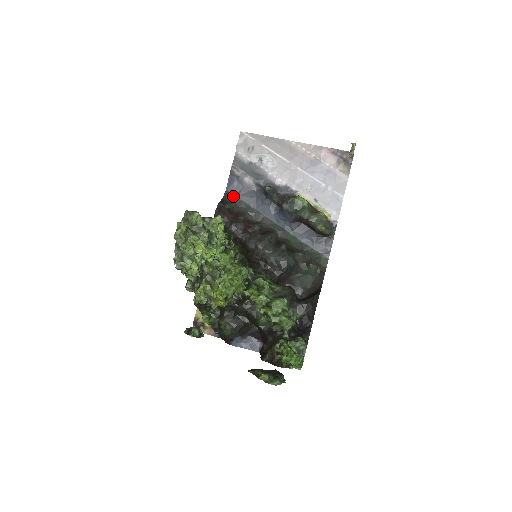
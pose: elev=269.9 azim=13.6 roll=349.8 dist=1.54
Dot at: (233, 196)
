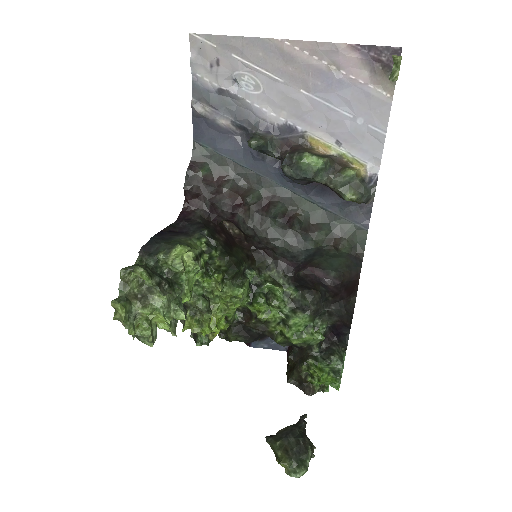
Dot at: (207, 150)
